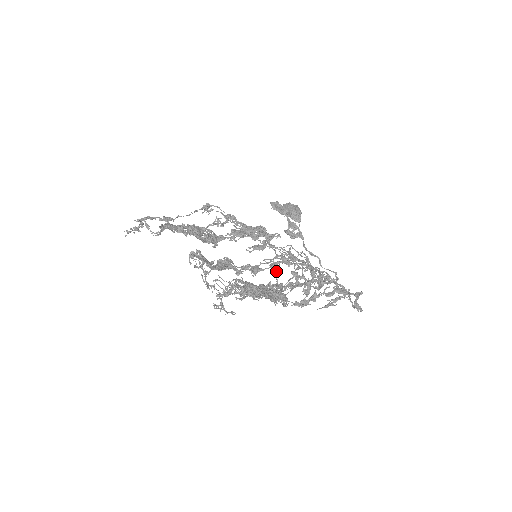
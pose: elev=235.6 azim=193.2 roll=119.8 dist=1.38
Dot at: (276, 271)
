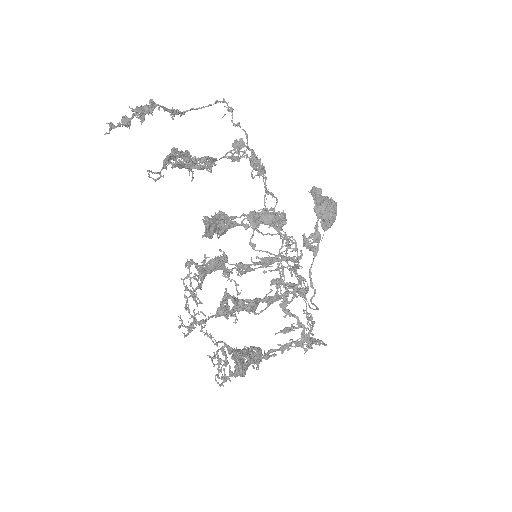
Dot at: (258, 226)
